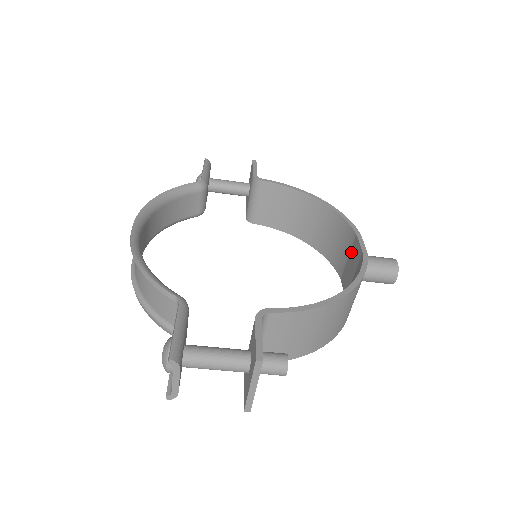
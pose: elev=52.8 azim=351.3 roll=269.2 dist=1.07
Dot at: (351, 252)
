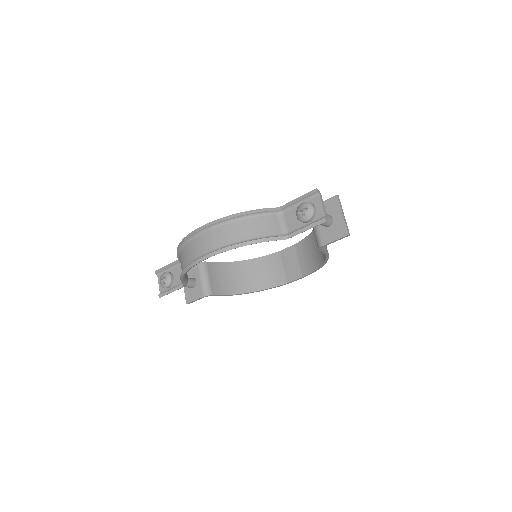
Dot at: (284, 261)
